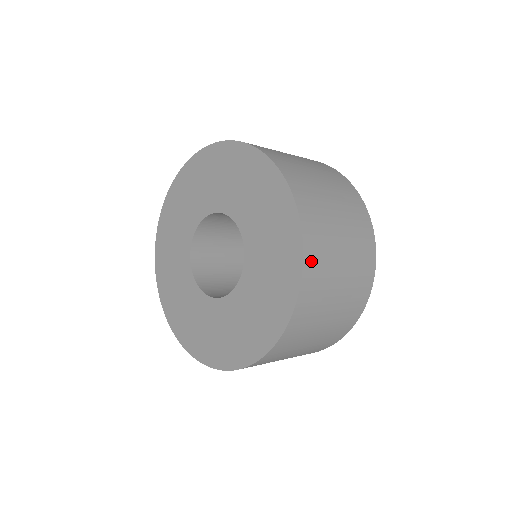
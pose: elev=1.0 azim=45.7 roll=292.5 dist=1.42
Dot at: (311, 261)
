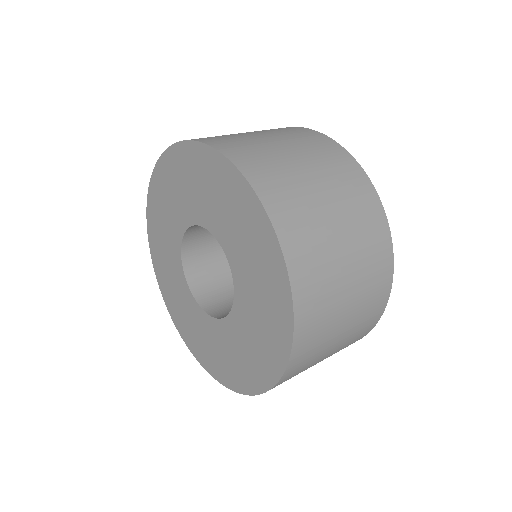
Dot at: (300, 353)
